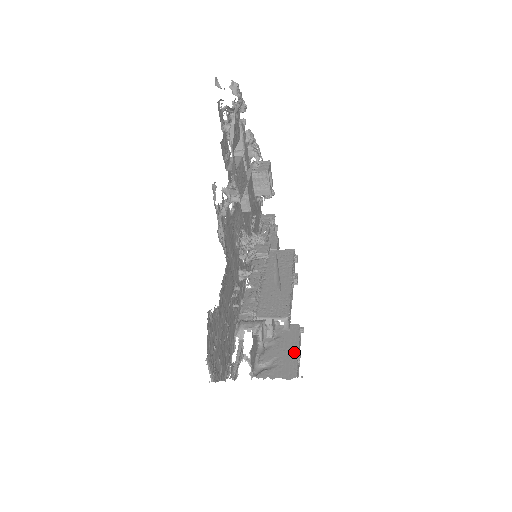
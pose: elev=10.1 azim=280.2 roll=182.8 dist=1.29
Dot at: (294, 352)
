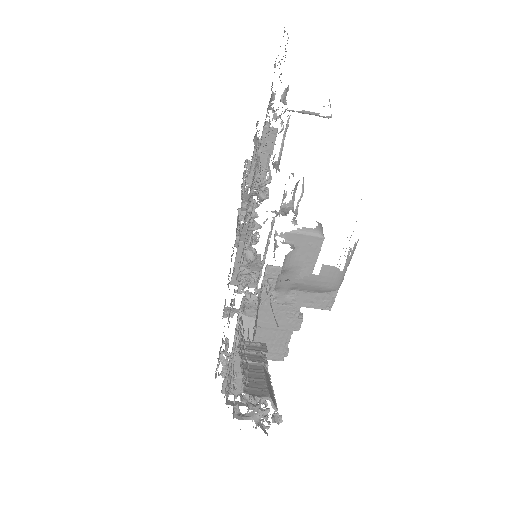
Dot at: occluded
